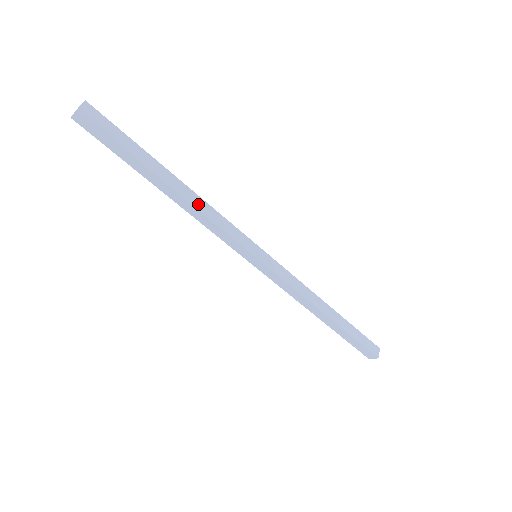
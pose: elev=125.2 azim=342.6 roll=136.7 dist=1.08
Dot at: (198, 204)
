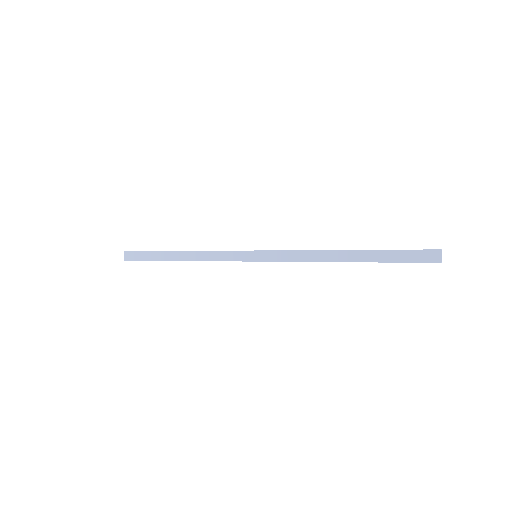
Dot at: (199, 251)
